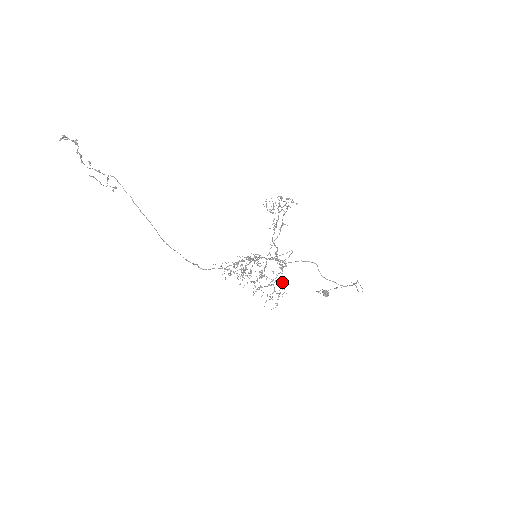
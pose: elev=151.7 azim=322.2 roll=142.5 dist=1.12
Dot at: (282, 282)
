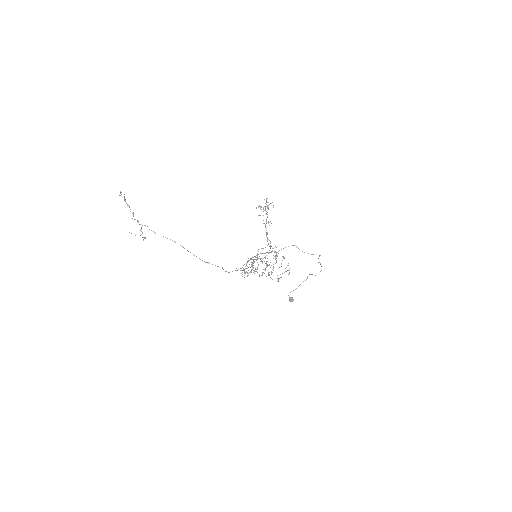
Dot at: occluded
